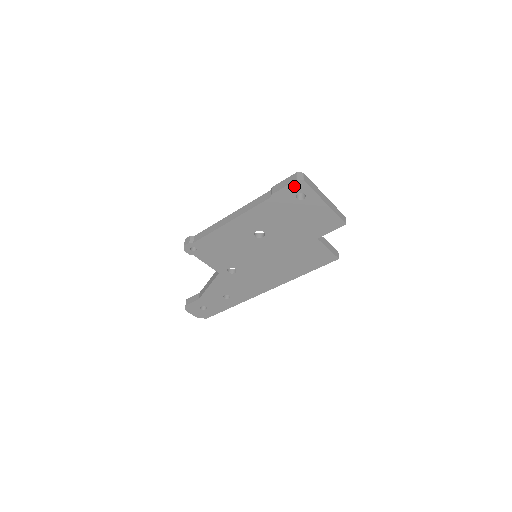
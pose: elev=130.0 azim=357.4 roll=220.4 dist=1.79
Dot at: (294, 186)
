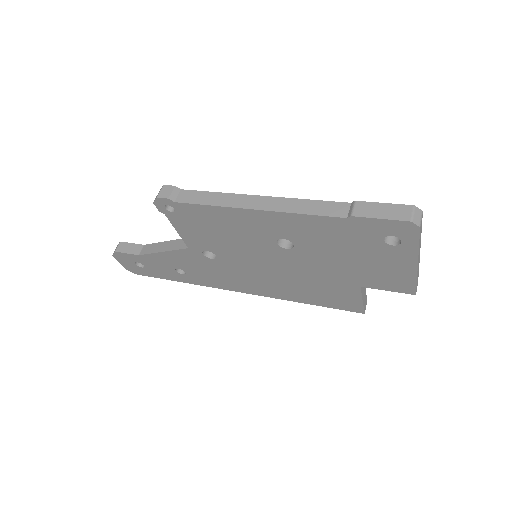
Dot at: (397, 225)
